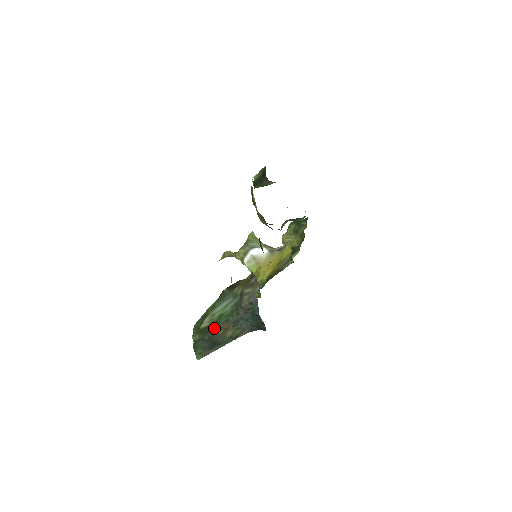
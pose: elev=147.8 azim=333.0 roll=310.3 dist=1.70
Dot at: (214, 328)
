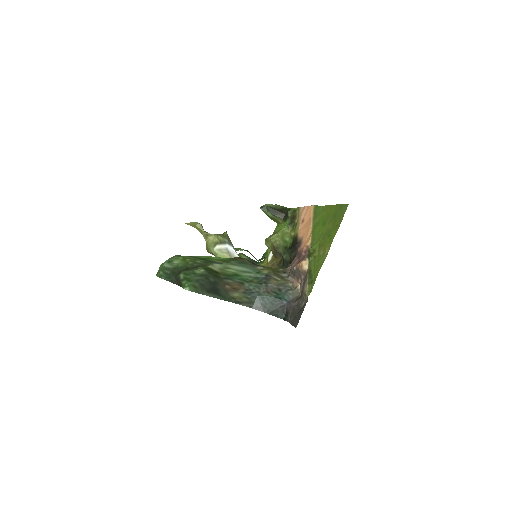
Dot at: (224, 278)
